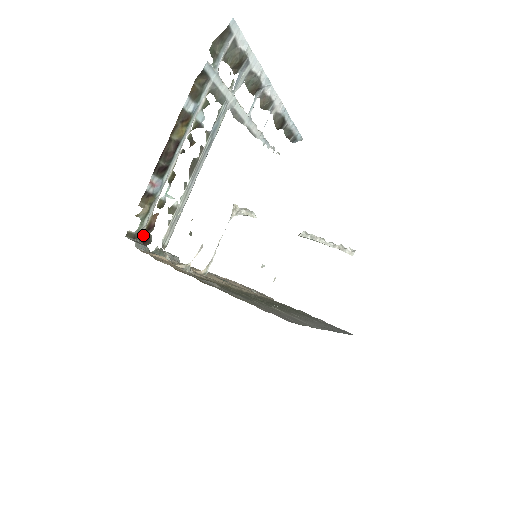
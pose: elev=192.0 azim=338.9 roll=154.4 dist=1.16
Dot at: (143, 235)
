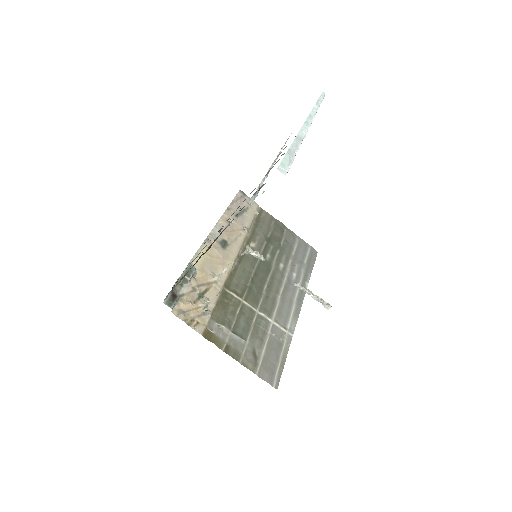
Dot at: occluded
